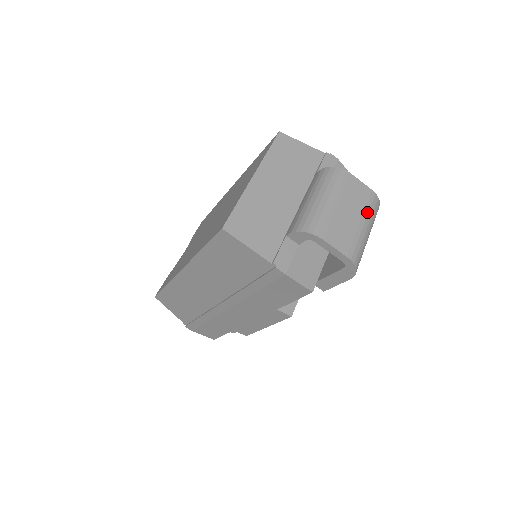
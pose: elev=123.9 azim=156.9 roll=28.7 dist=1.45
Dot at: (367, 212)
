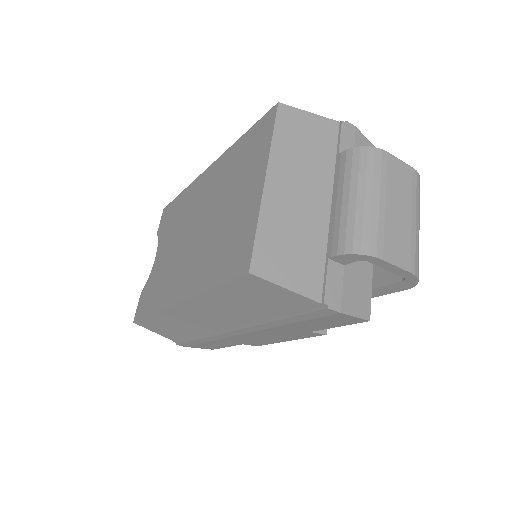
Dot at: (415, 201)
